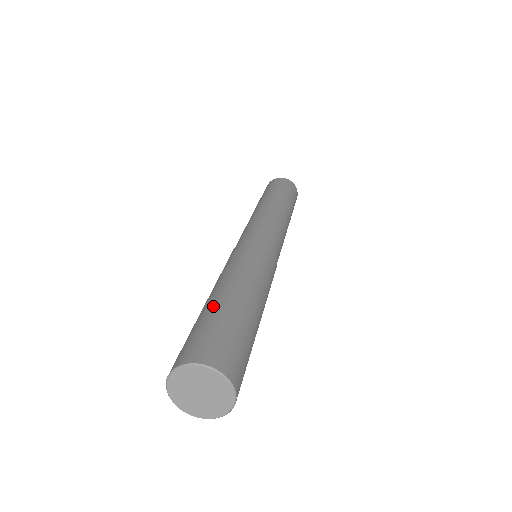
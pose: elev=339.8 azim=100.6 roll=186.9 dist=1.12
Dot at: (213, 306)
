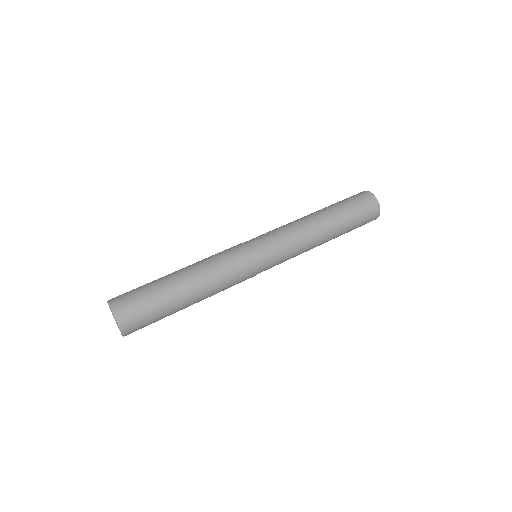
Dot at: (162, 281)
